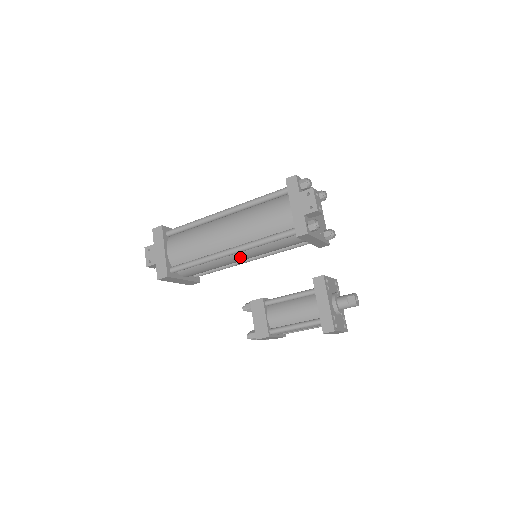
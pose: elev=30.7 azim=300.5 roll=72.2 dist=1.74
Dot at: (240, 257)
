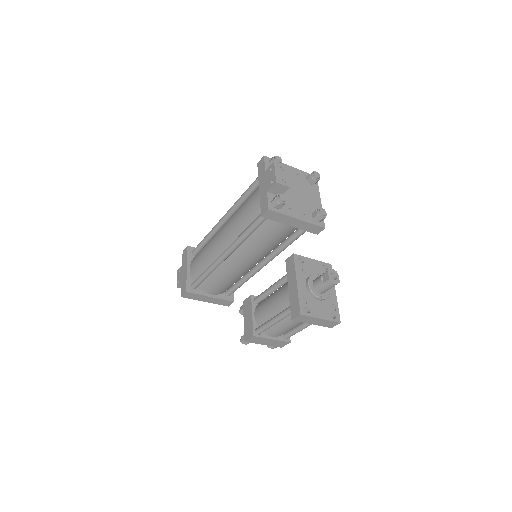
Dot at: (241, 259)
